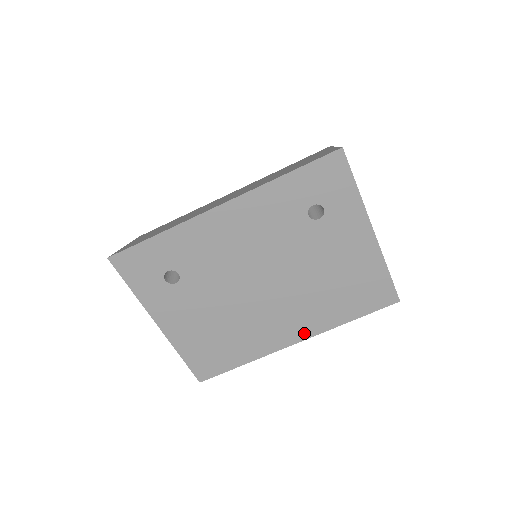
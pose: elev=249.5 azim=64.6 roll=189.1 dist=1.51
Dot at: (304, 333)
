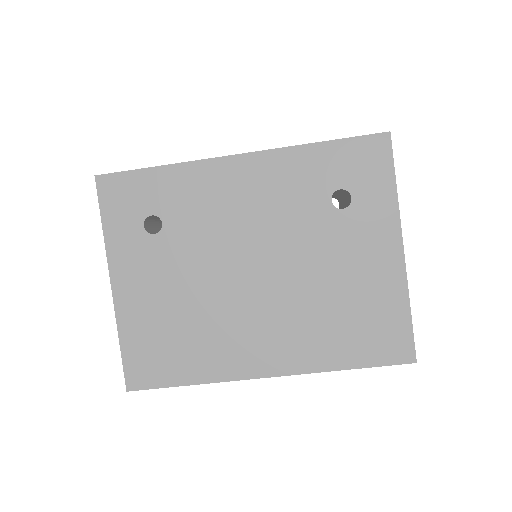
Dot at: (281, 365)
